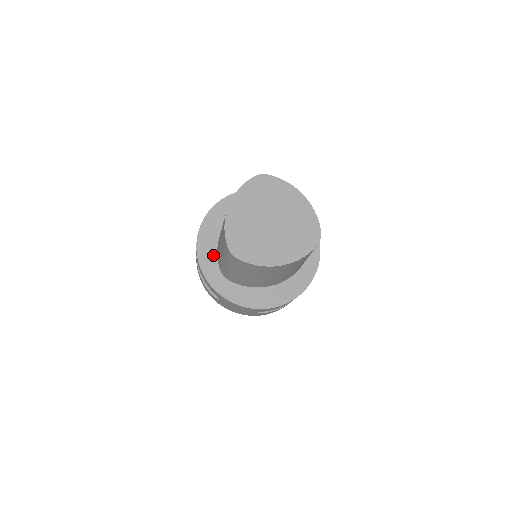
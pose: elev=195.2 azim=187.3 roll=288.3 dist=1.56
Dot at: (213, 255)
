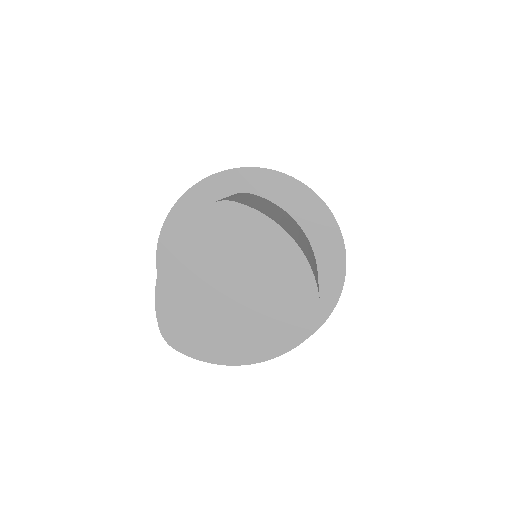
Dot at: occluded
